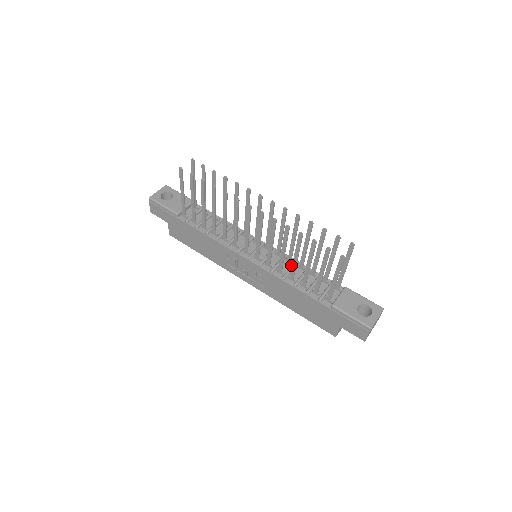
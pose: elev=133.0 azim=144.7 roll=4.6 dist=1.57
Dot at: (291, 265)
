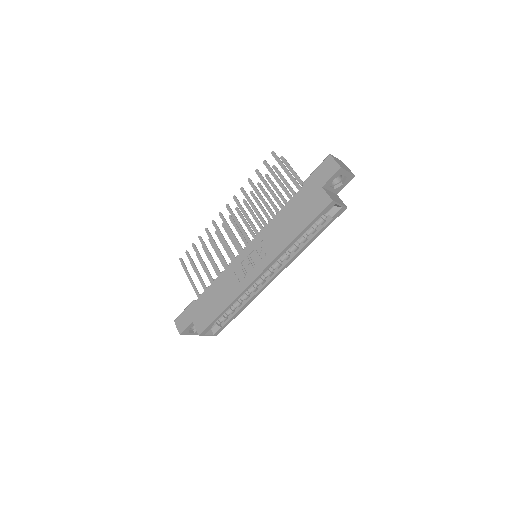
Dot at: occluded
